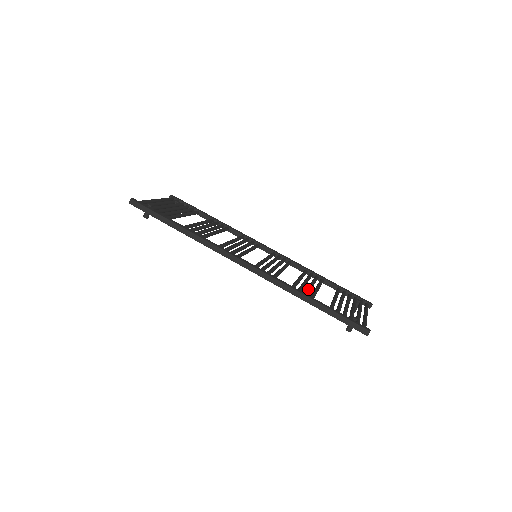
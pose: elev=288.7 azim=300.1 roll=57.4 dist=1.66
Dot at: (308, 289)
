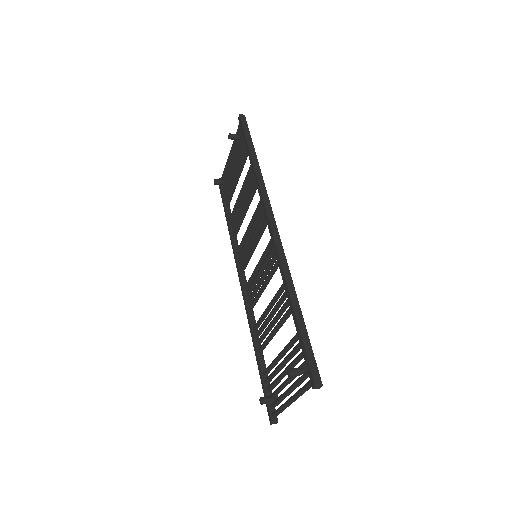
Dot at: occluded
